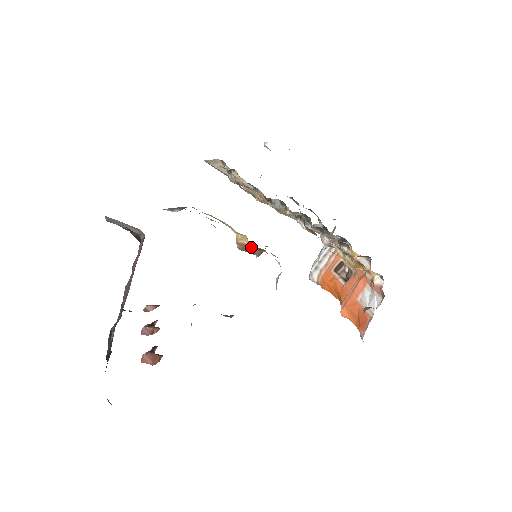
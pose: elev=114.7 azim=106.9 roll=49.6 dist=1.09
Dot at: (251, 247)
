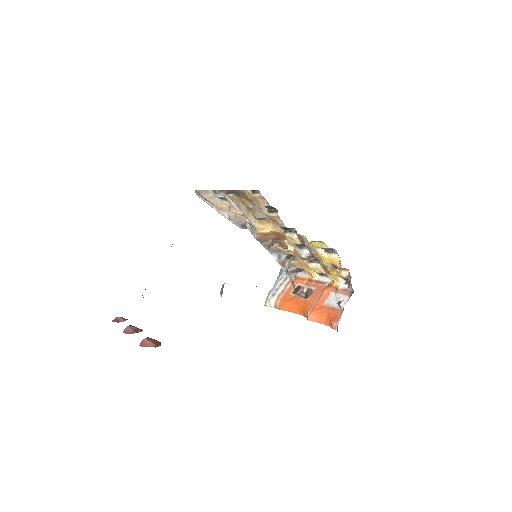
Dot at: (269, 236)
